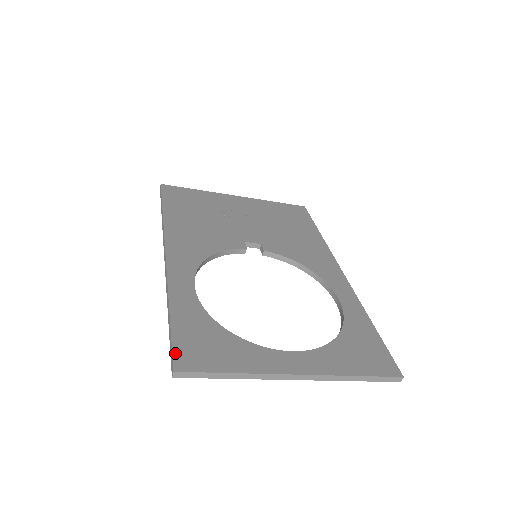
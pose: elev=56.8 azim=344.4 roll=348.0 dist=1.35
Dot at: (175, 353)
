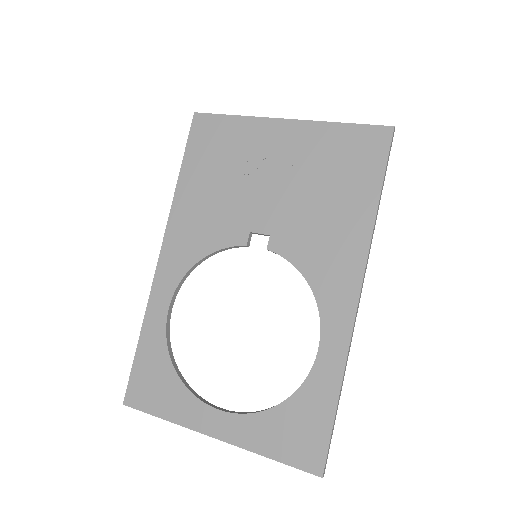
Dot at: (129, 387)
